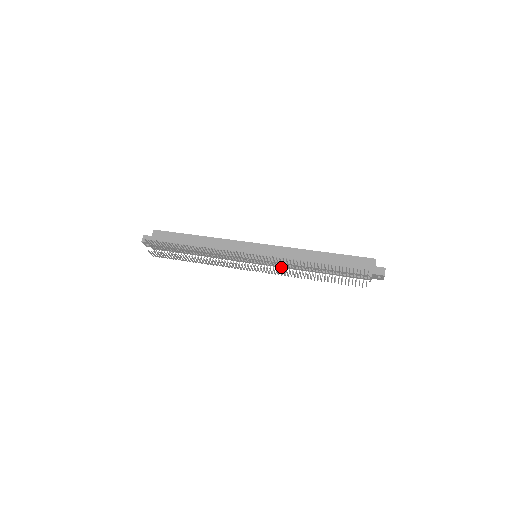
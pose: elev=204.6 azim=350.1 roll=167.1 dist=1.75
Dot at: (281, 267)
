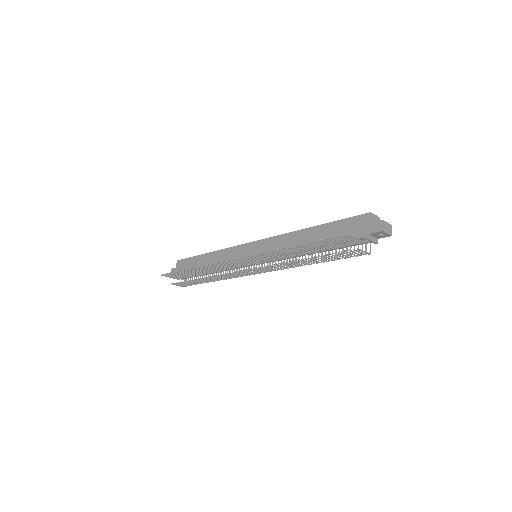
Dot at: occluded
